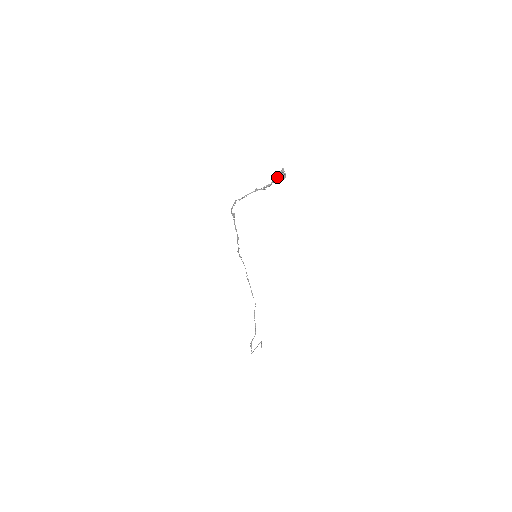
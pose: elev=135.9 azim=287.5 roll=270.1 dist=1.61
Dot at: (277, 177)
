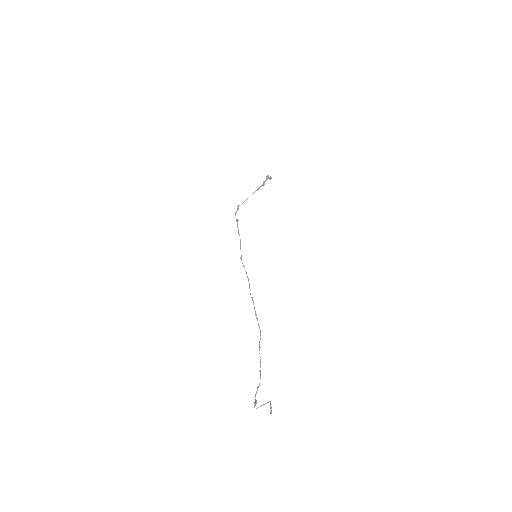
Dot at: (266, 179)
